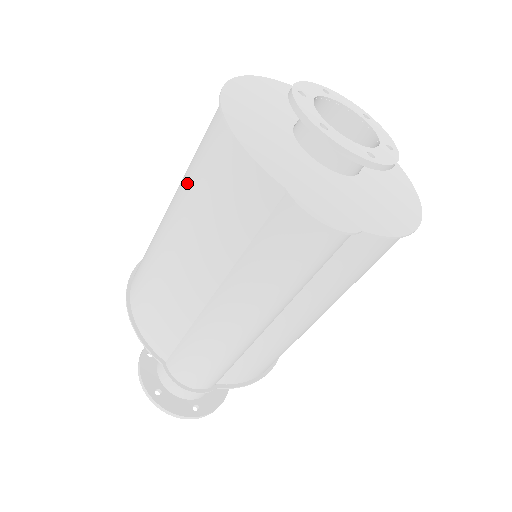
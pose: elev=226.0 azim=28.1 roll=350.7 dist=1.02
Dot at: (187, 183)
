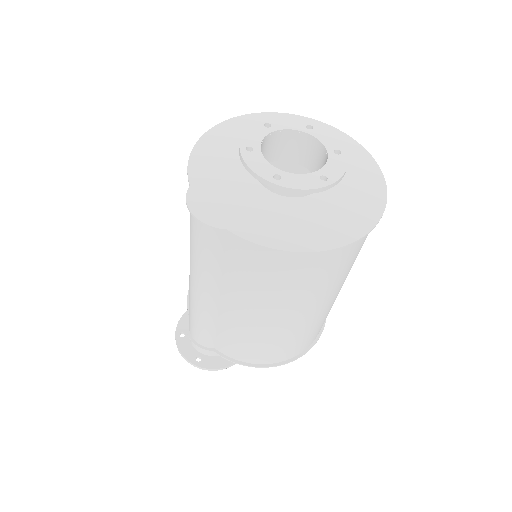
Dot at: occluded
